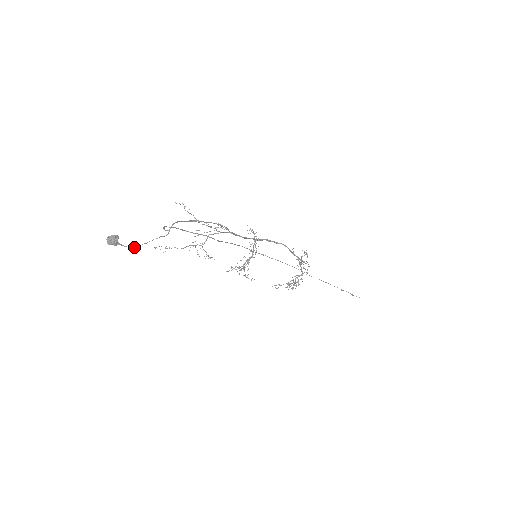
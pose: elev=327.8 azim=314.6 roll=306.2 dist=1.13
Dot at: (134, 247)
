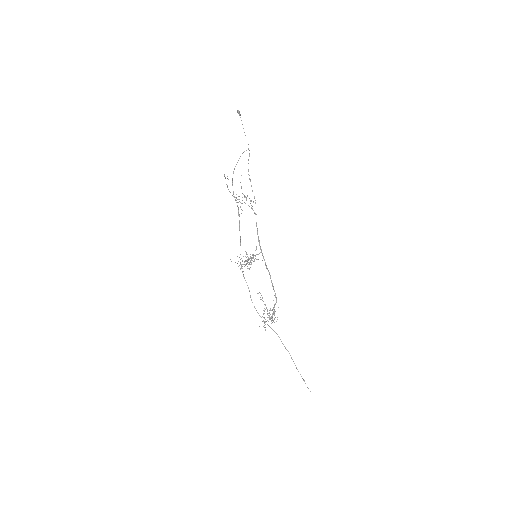
Dot at: occluded
